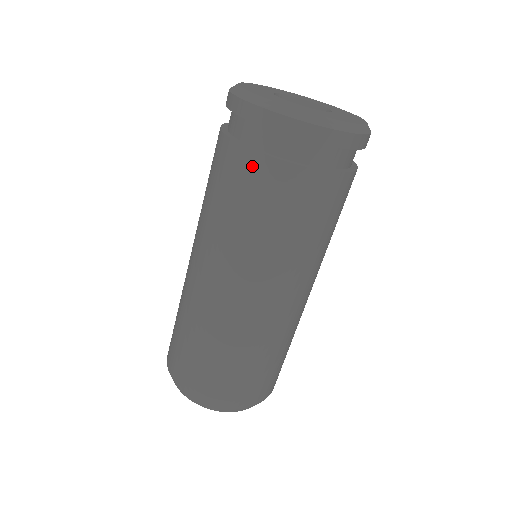
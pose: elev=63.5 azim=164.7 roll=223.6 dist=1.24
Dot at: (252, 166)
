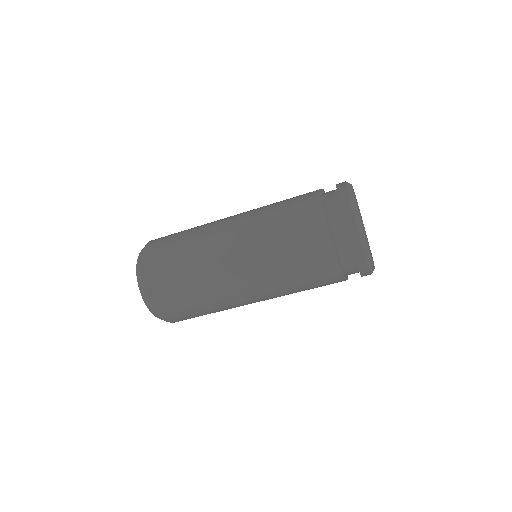
Dot at: (318, 225)
